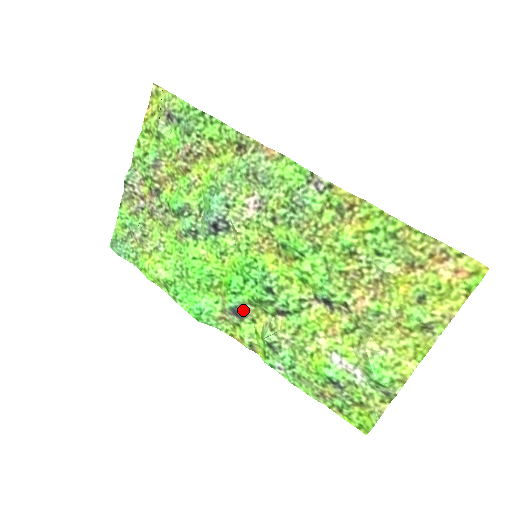
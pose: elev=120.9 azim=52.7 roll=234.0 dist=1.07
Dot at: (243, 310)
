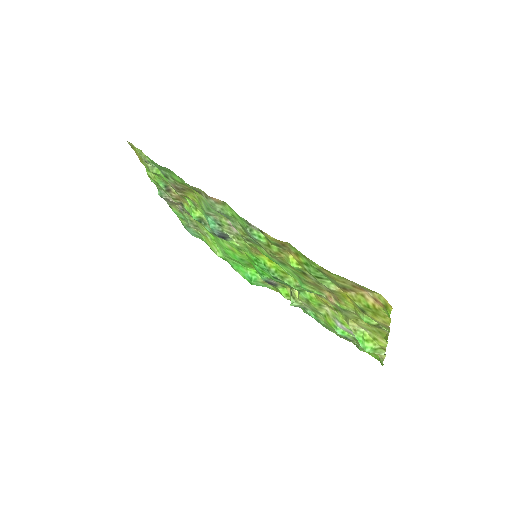
Dot at: (272, 282)
